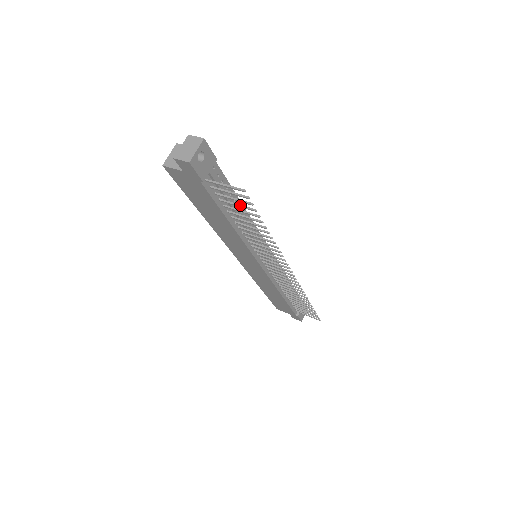
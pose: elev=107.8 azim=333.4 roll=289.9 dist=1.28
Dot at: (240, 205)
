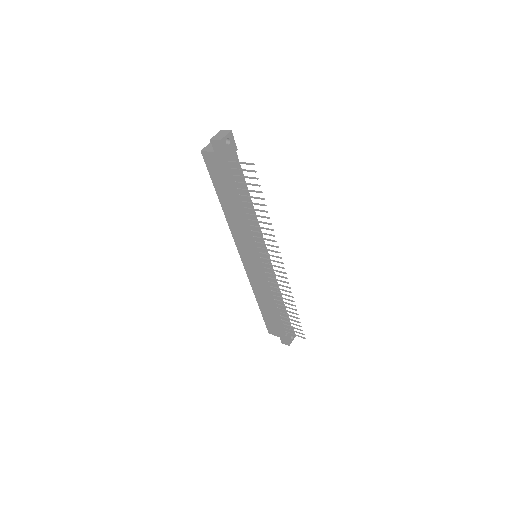
Dot at: (249, 183)
